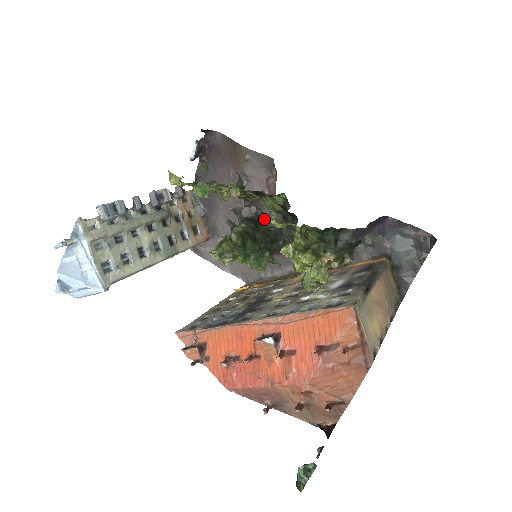
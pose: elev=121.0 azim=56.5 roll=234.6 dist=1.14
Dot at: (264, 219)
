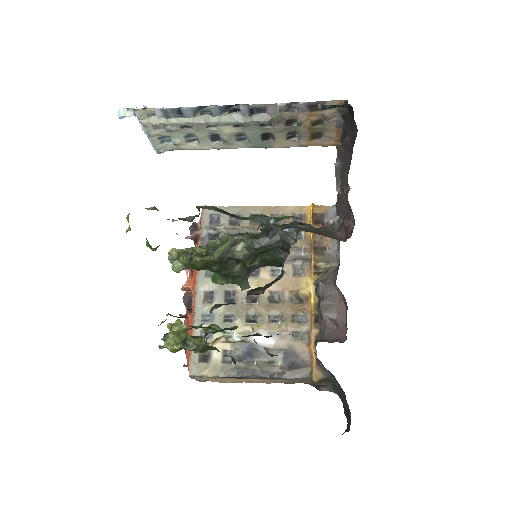
Dot at: (289, 248)
